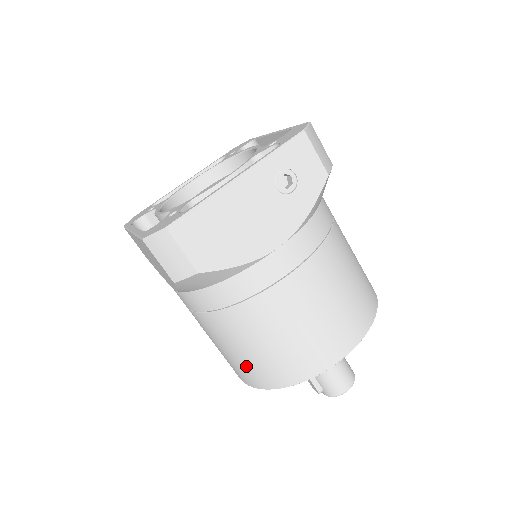
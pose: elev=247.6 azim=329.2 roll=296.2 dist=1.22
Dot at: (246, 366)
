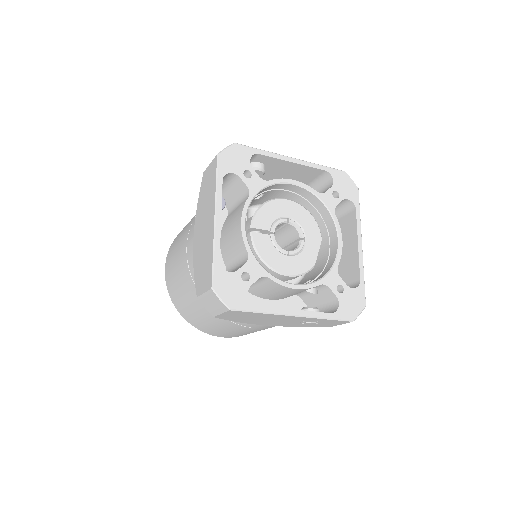
Dot at: (177, 293)
